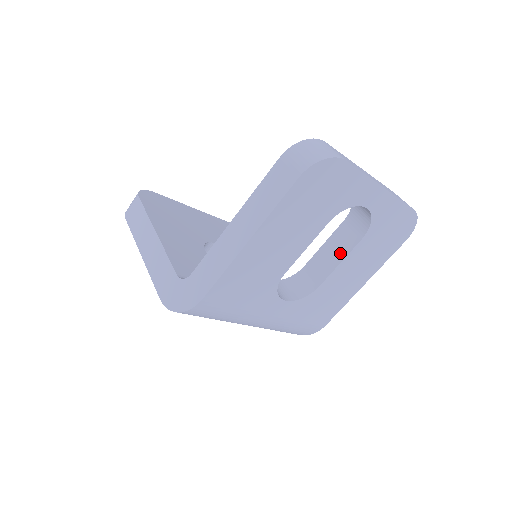
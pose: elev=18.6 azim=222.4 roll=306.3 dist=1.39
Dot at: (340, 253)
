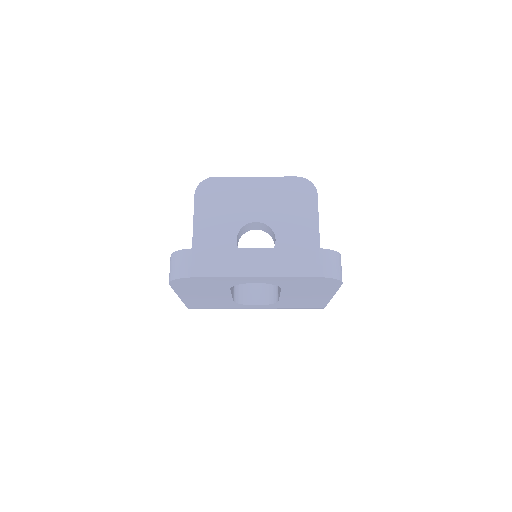
Dot at: occluded
